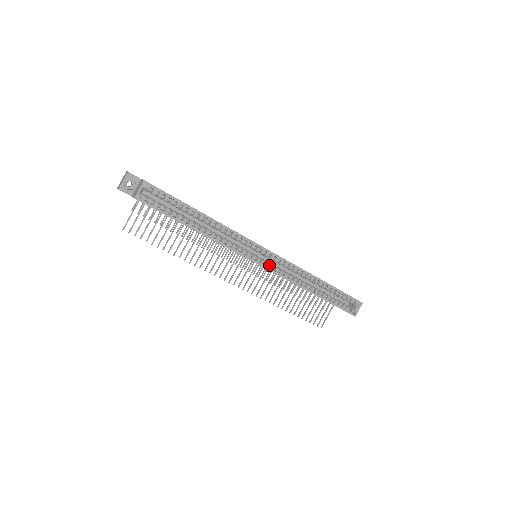
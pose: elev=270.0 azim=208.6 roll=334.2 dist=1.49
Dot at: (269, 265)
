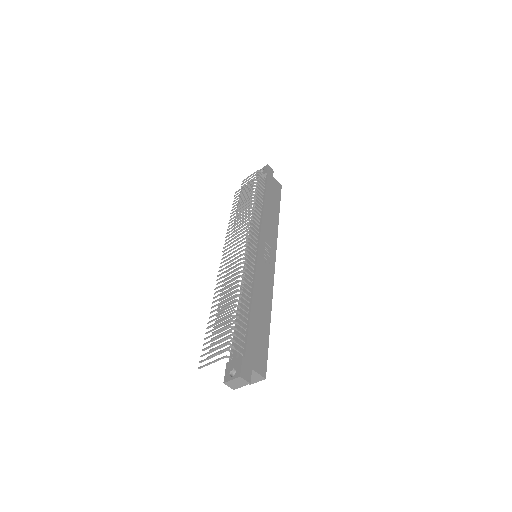
Dot at: occluded
